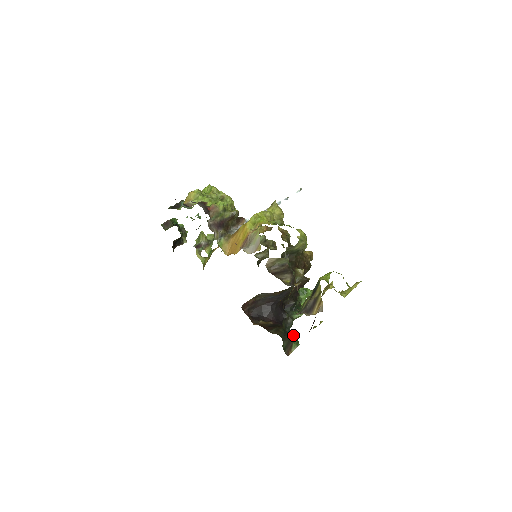
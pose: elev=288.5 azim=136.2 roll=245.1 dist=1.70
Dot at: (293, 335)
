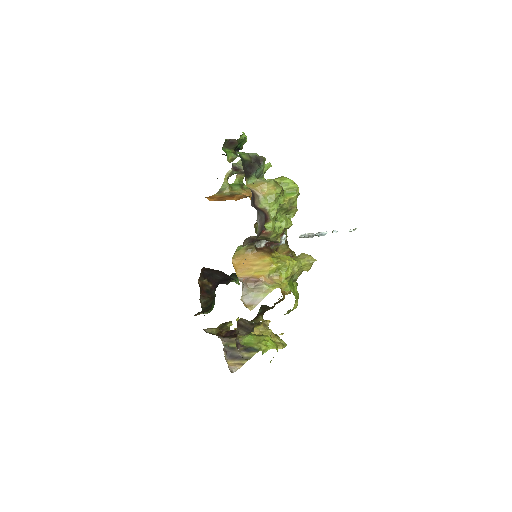
Dot at: occluded
